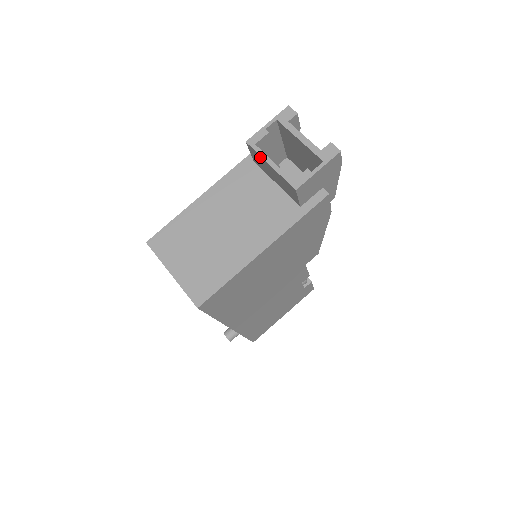
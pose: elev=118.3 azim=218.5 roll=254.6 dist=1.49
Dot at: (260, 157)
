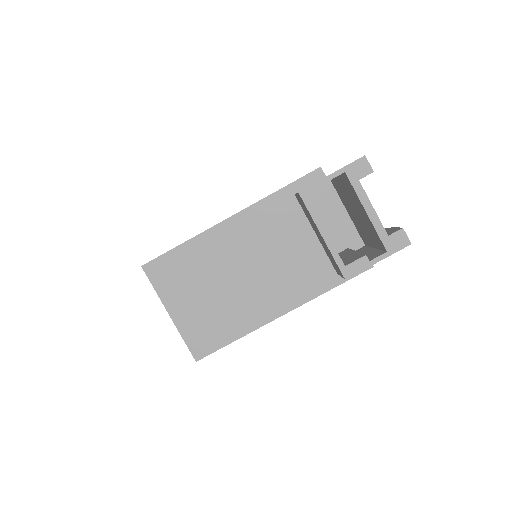
Dot at: (311, 217)
